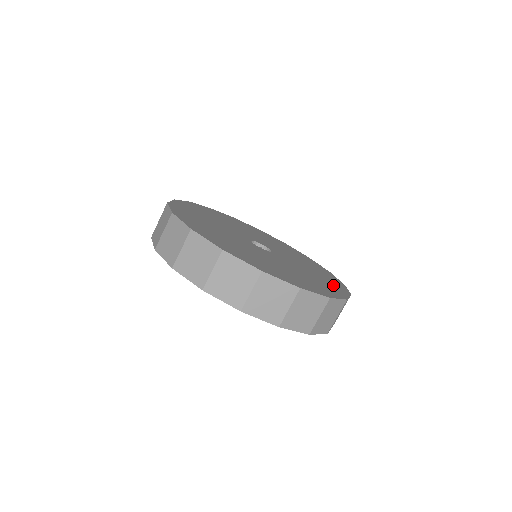
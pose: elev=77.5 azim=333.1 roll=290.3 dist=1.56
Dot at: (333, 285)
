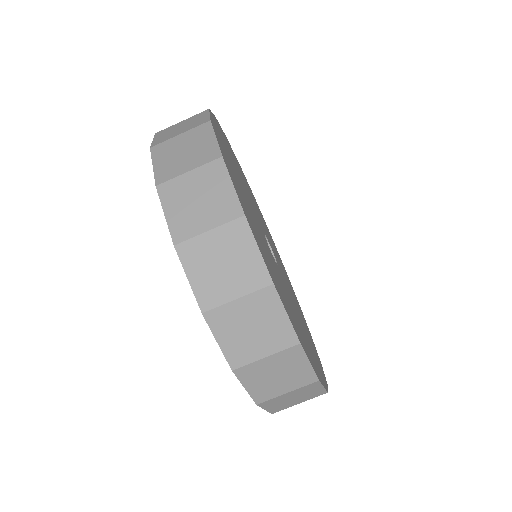
Dot at: occluded
